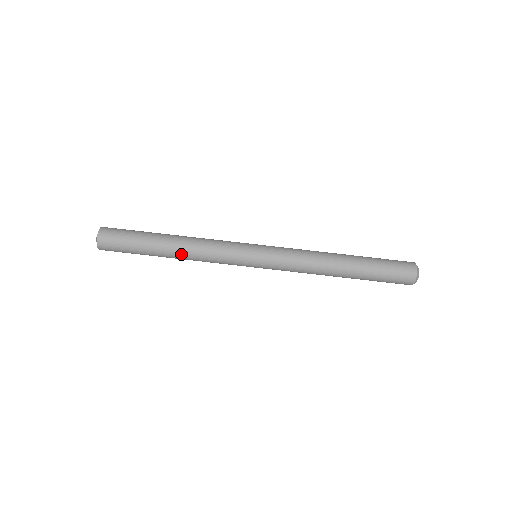
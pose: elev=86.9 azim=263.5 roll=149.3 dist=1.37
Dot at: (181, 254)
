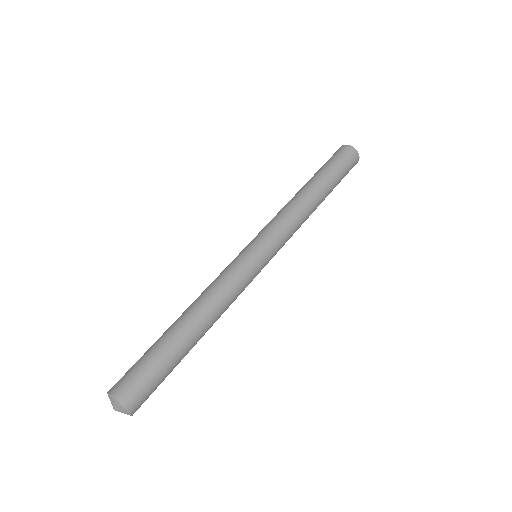
Dot at: (209, 323)
